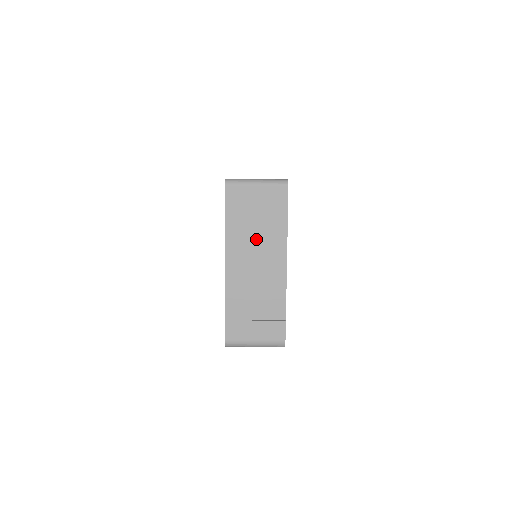
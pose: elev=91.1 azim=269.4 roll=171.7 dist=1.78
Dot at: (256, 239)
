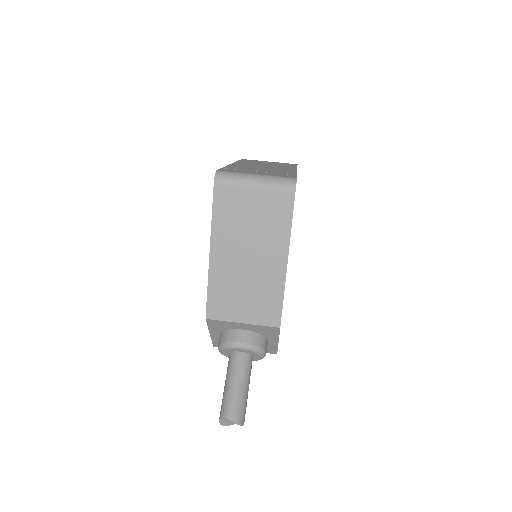
Dot at: occluded
